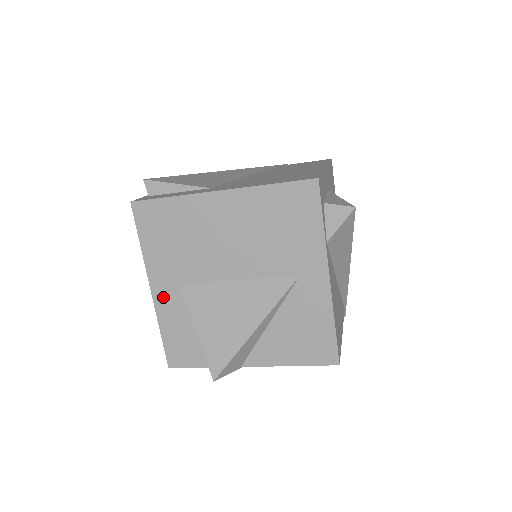
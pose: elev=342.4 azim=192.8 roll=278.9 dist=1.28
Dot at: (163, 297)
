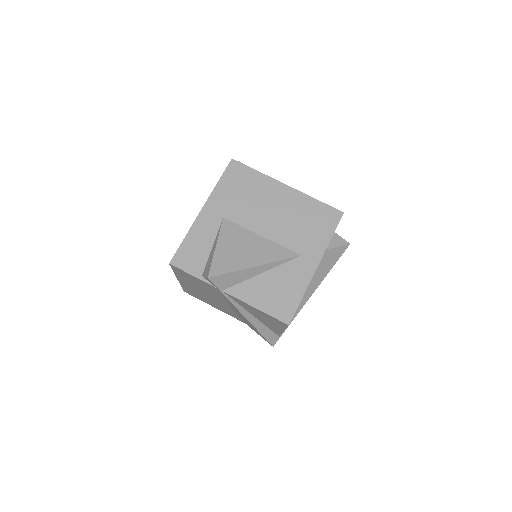
Dot at: (206, 218)
